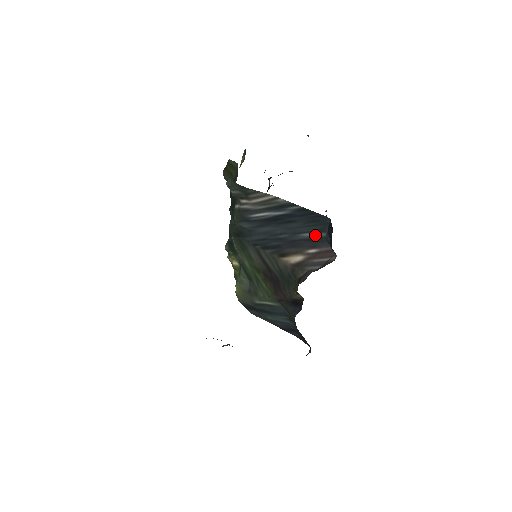
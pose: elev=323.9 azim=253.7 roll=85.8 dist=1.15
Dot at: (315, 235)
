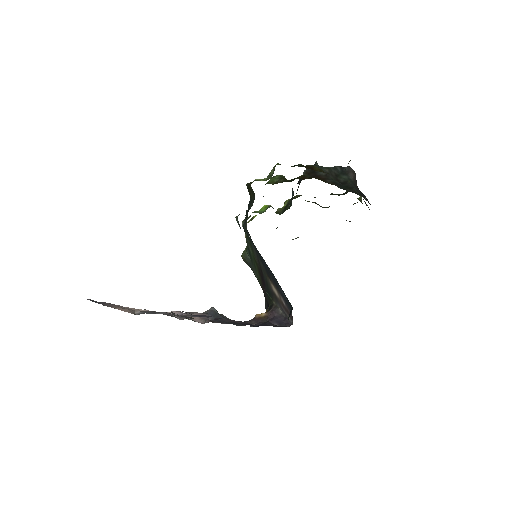
Dot at: (286, 299)
